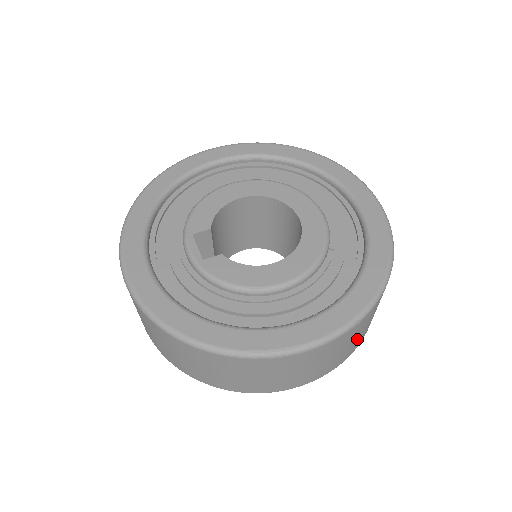
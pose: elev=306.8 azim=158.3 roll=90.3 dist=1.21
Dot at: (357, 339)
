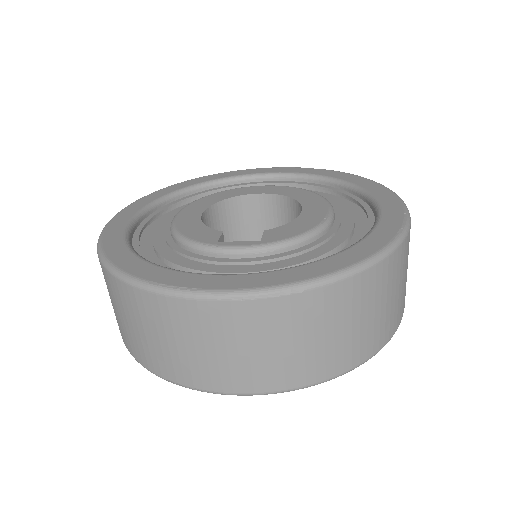
Dot at: occluded
